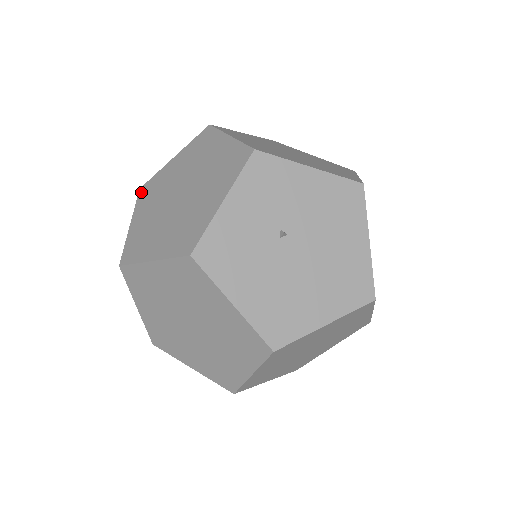
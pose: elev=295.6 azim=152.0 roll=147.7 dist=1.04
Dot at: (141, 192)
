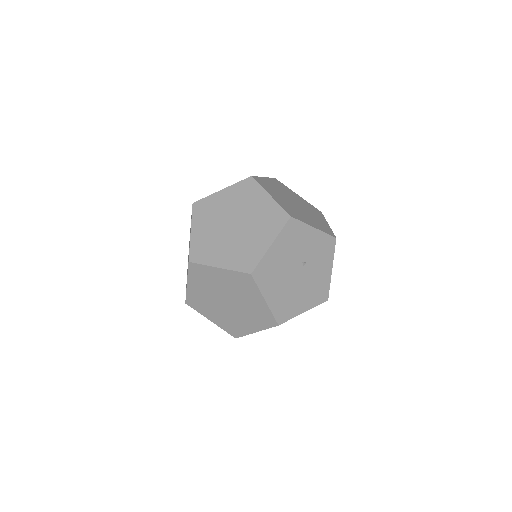
Dot at: (276, 180)
